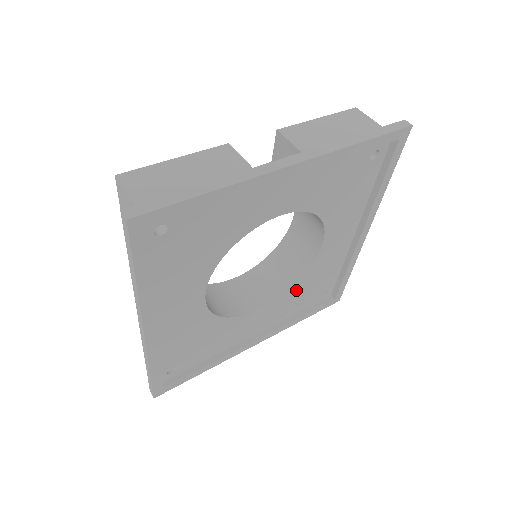
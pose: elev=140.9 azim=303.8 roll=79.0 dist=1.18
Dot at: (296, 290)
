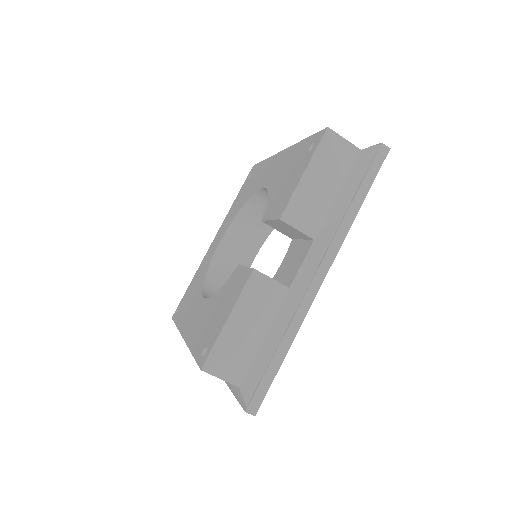
Dot at: occluded
